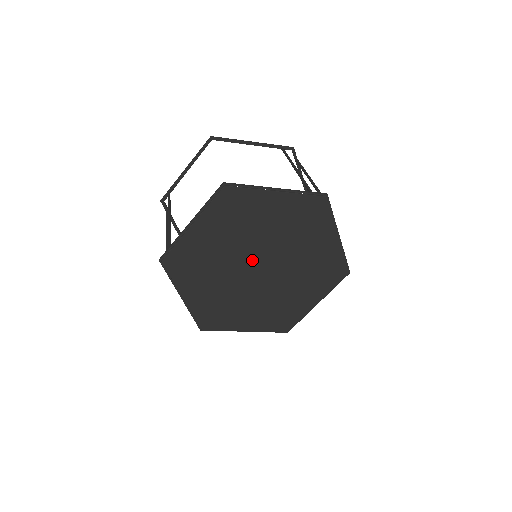
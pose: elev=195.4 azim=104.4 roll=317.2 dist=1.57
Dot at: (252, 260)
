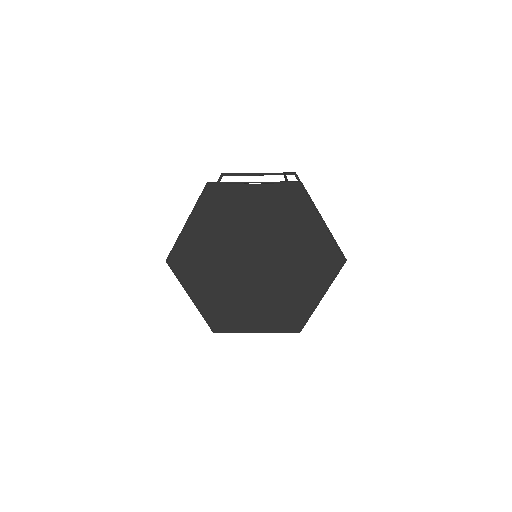
Dot at: (246, 254)
